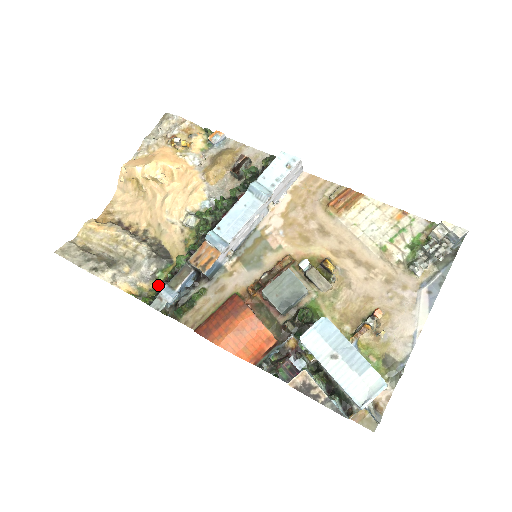
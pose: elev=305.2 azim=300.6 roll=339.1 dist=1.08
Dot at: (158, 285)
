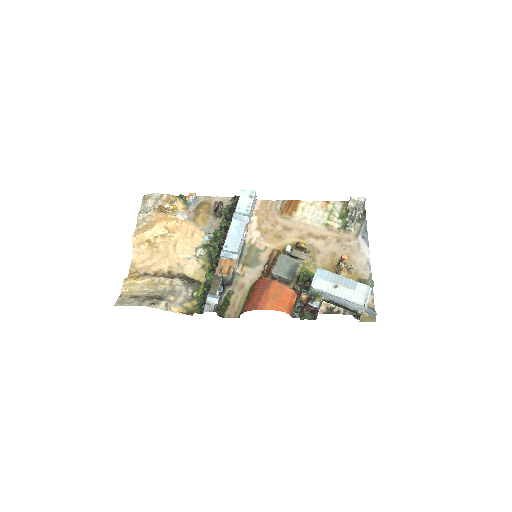
Dot at: (200, 299)
